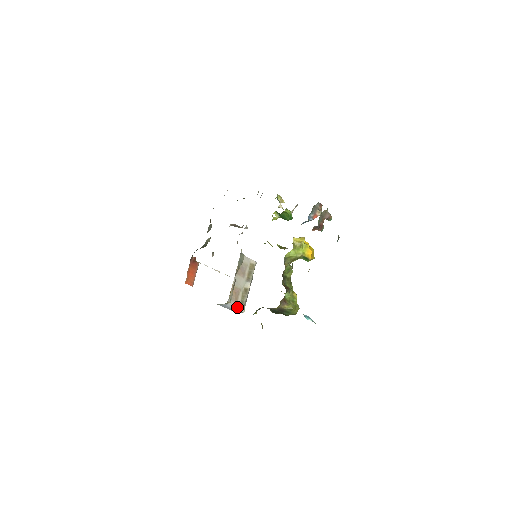
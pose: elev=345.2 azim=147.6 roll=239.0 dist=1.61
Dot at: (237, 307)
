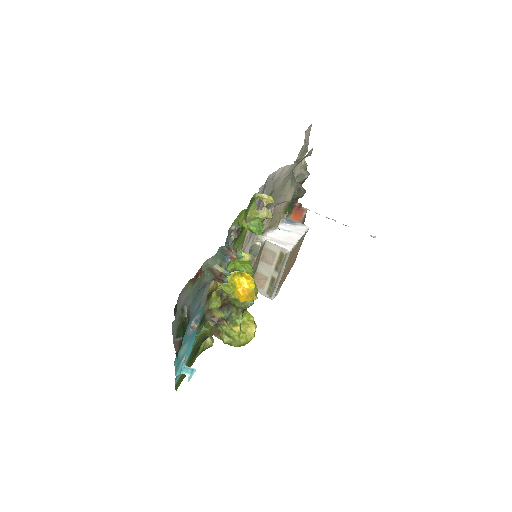
Dot at: (263, 293)
